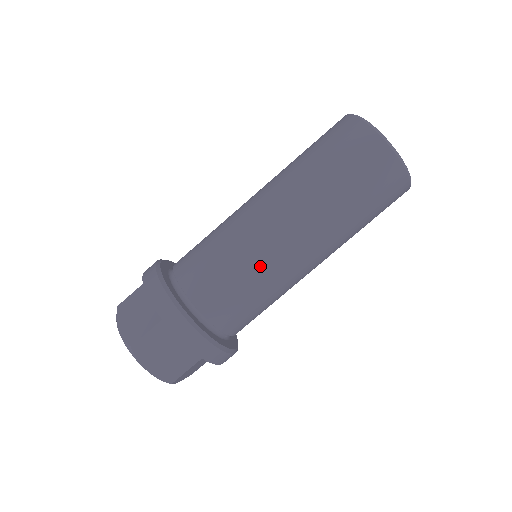
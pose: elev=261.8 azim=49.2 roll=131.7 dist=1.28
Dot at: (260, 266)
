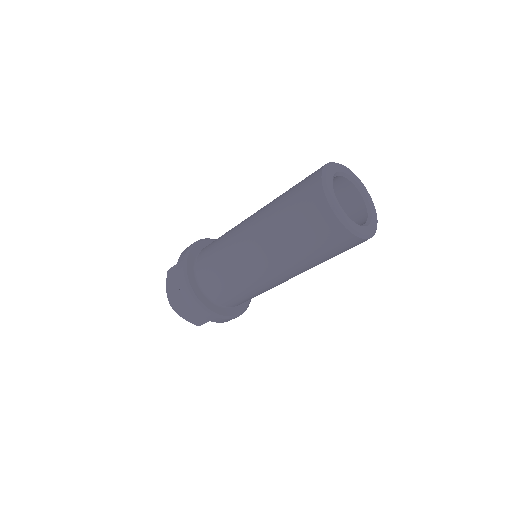
Dot at: (244, 279)
